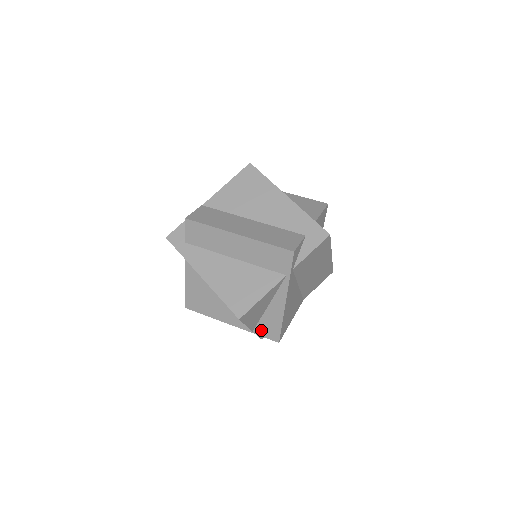
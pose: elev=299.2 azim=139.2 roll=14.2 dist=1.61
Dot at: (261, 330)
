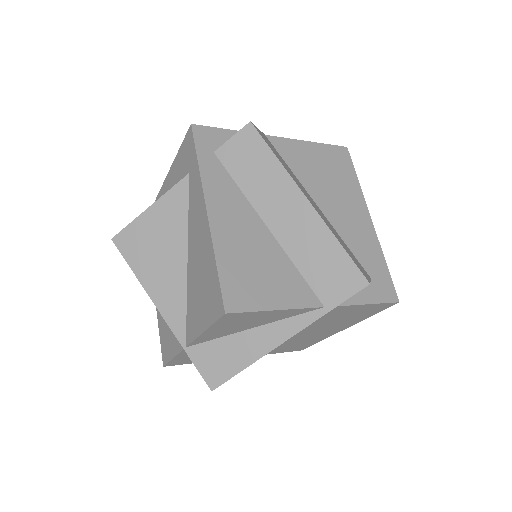
Dot at: (202, 354)
